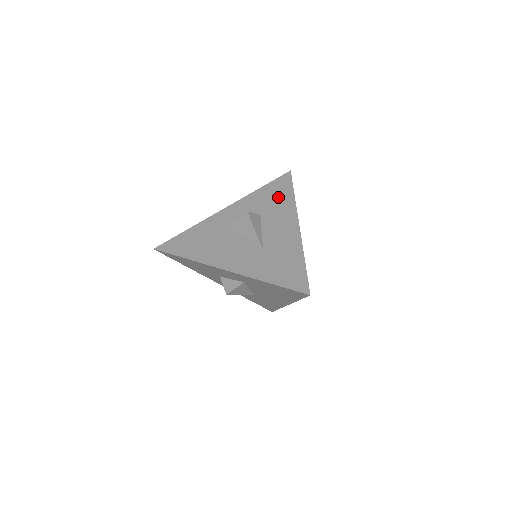
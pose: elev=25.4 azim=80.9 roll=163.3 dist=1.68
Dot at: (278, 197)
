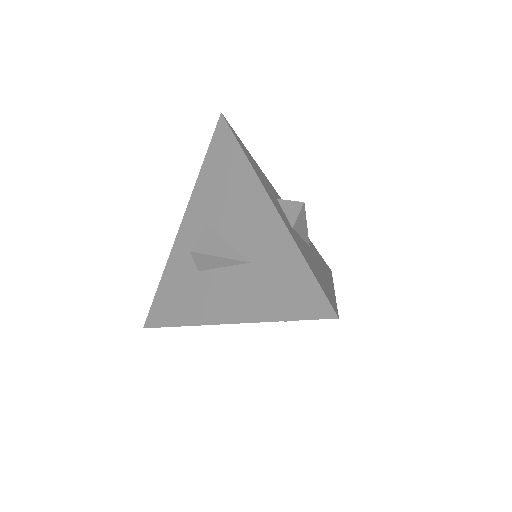
Dot at: occluded
